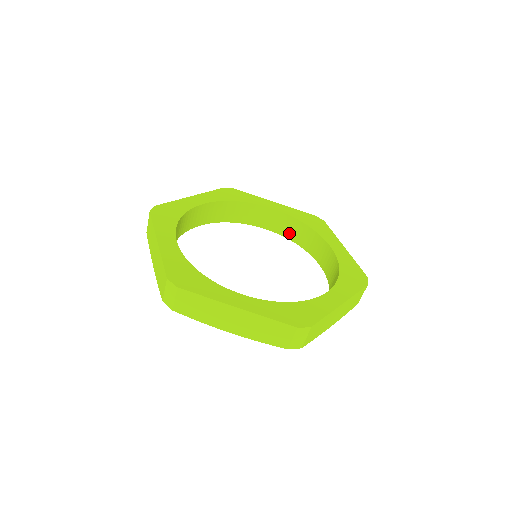
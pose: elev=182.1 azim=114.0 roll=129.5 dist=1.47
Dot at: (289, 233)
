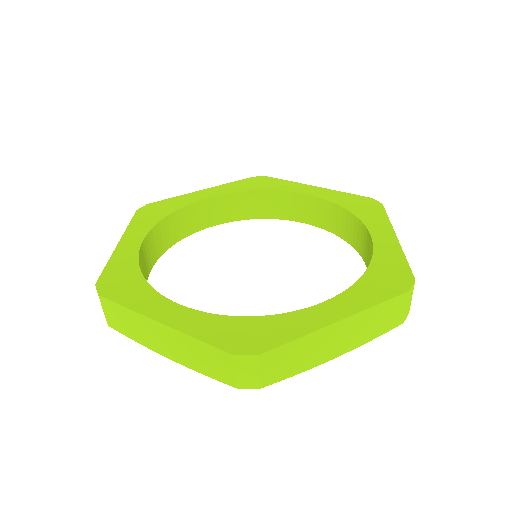
Dot at: (333, 226)
